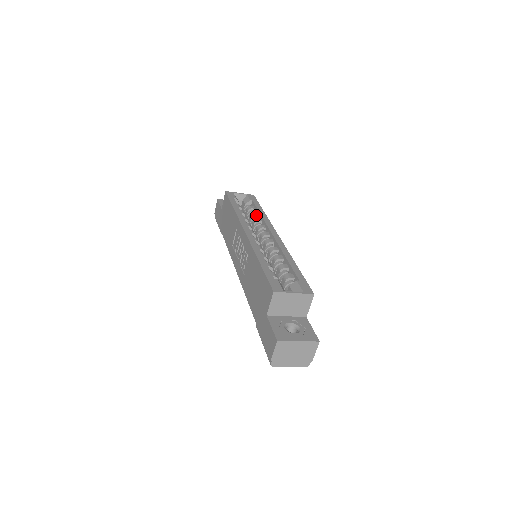
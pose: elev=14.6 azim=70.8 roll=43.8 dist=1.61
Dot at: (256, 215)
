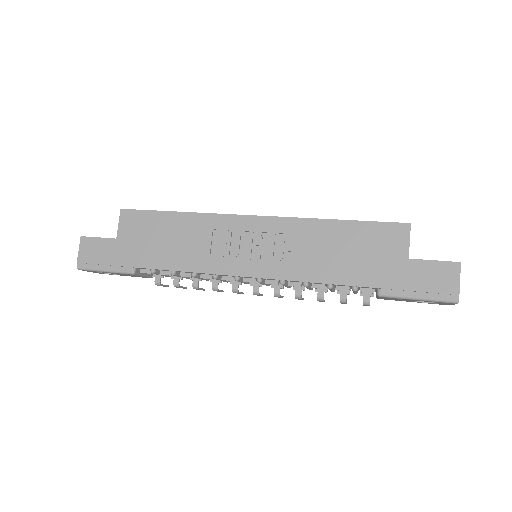
Dot at: occluded
